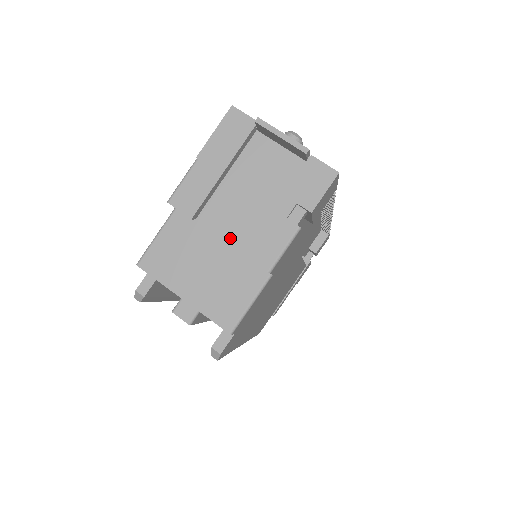
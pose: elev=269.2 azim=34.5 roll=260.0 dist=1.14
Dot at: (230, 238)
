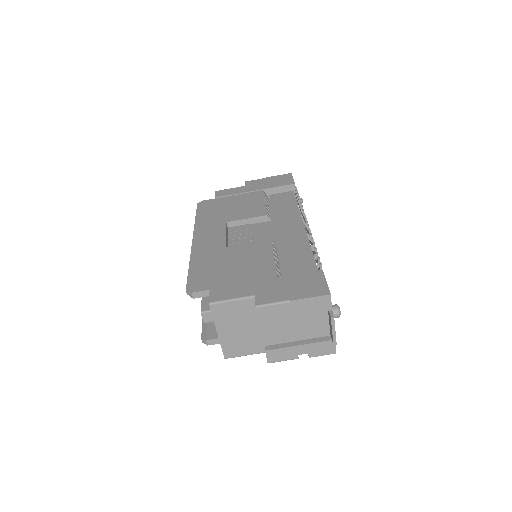
Dot at: (266, 336)
